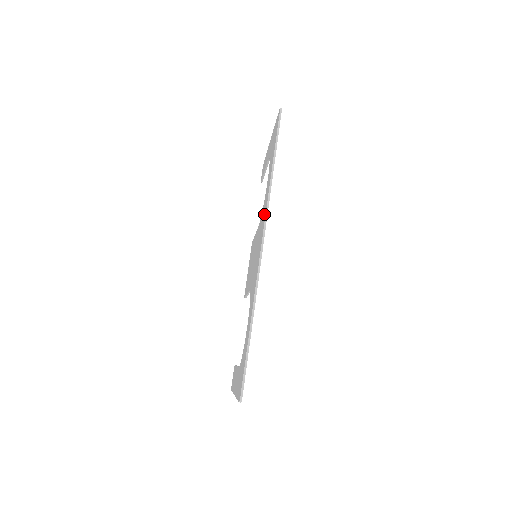
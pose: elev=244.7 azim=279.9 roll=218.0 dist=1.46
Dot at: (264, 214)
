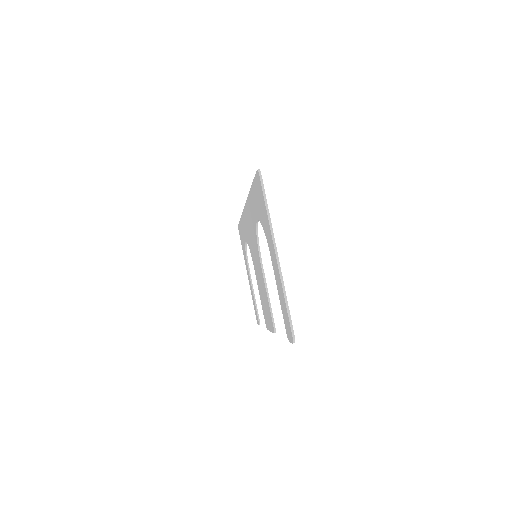
Dot at: occluded
